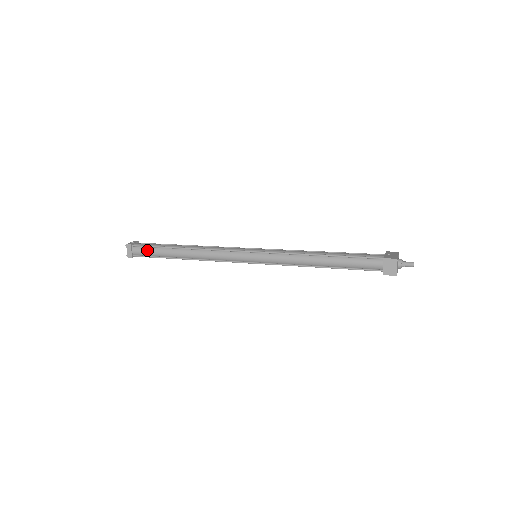
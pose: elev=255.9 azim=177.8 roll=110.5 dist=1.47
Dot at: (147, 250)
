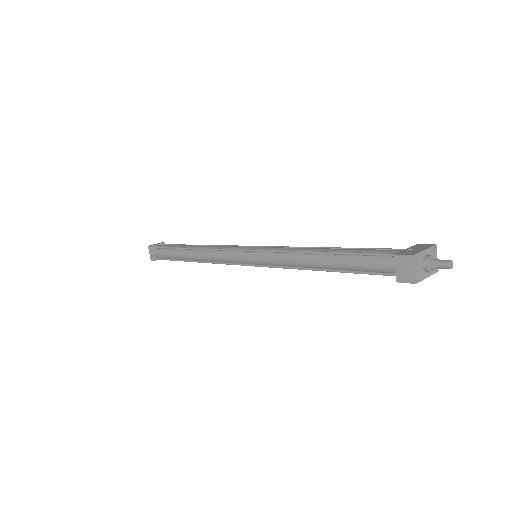
Dot at: (163, 252)
